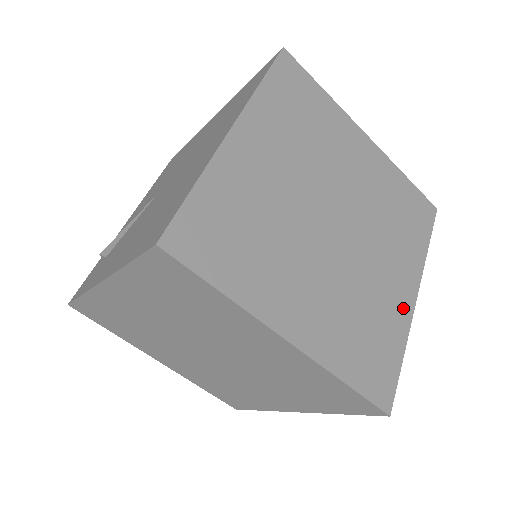
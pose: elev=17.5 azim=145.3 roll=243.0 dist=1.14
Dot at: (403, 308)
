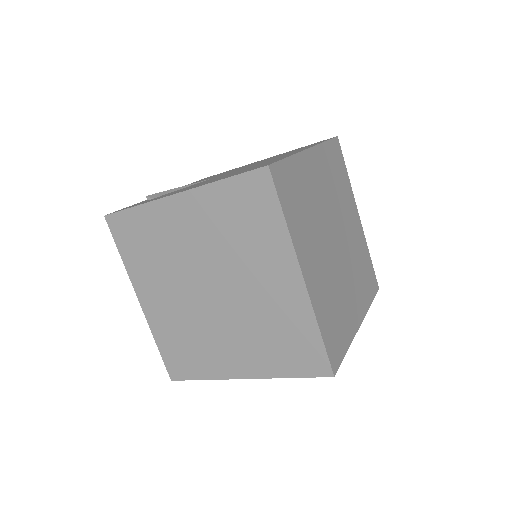
Dot at: (353, 323)
